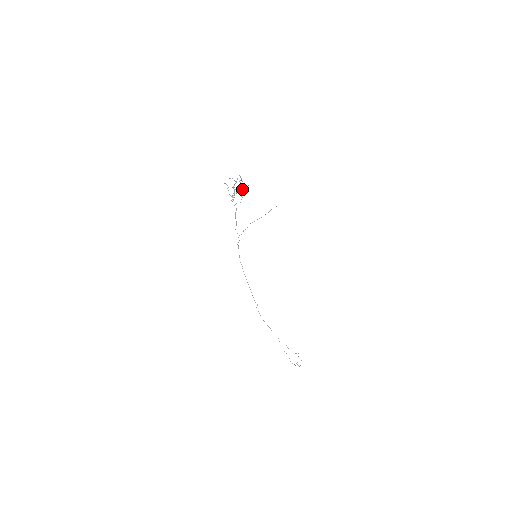
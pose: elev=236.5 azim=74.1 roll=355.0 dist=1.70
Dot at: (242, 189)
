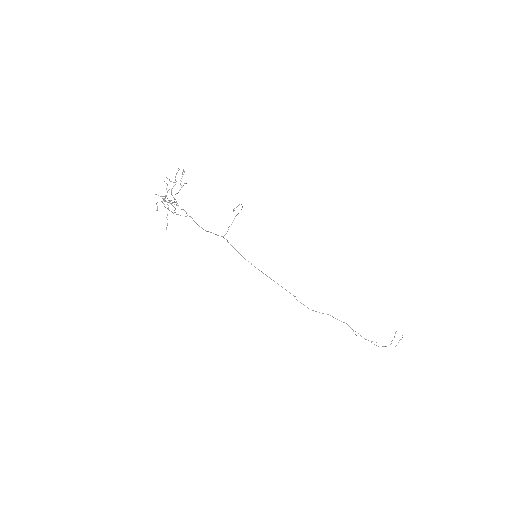
Dot at: (173, 202)
